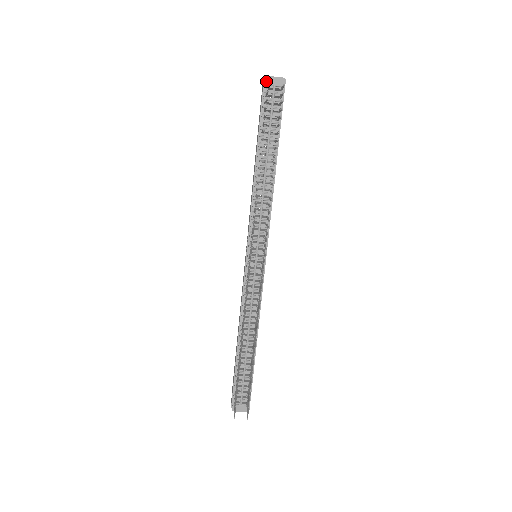
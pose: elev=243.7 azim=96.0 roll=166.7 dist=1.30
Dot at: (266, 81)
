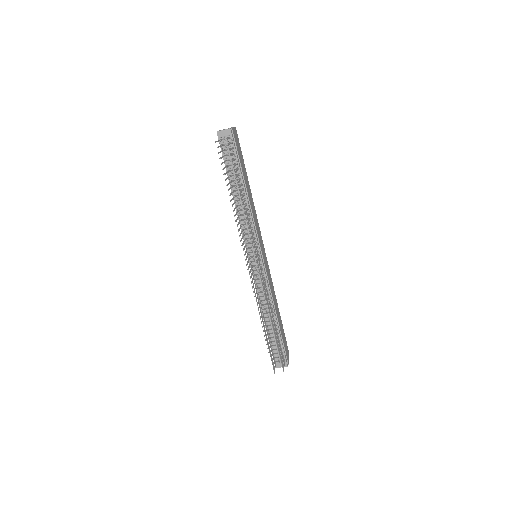
Dot at: (218, 135)
